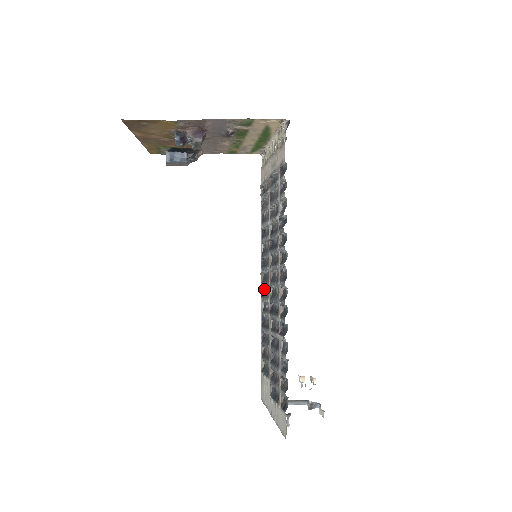
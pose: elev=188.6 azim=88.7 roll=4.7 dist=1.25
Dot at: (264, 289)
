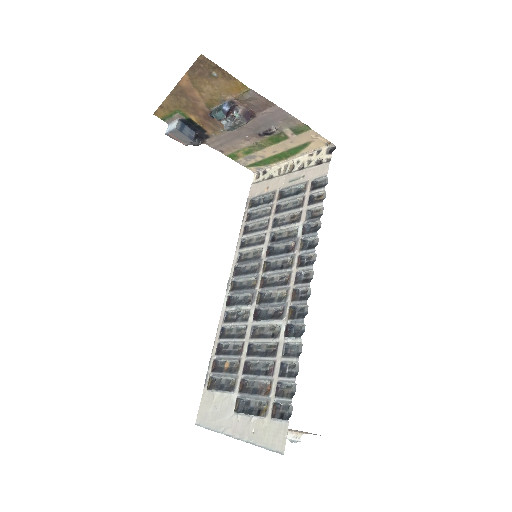
Dot at: (231, 299)
